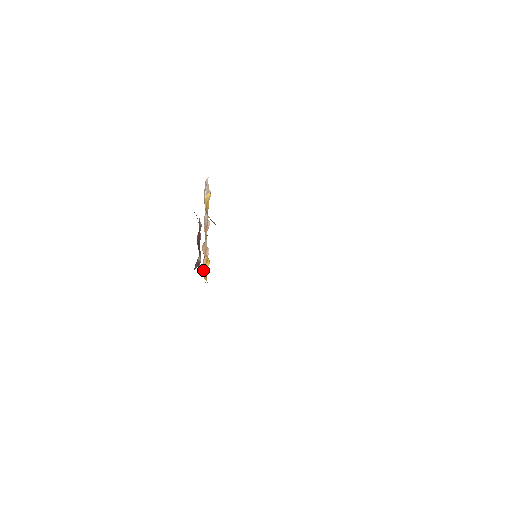
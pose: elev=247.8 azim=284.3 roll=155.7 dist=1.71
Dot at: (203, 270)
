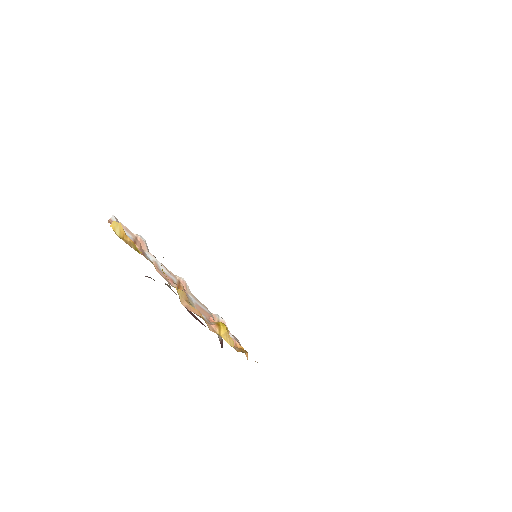
Dot at: occluded
